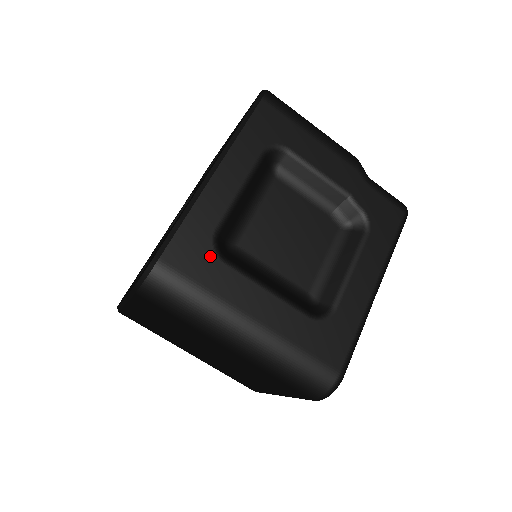
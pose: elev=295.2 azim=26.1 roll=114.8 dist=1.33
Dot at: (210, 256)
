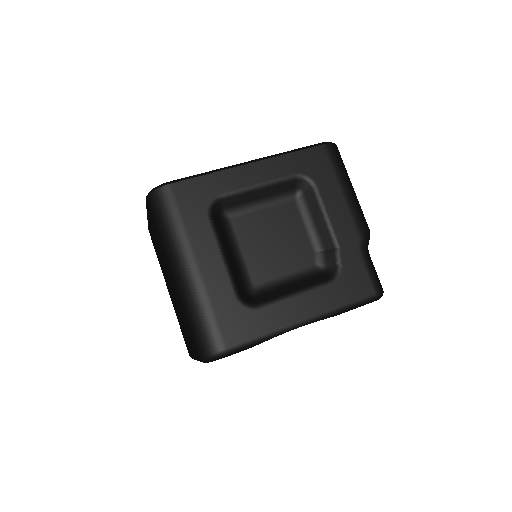
Dot at: (203, 206)
